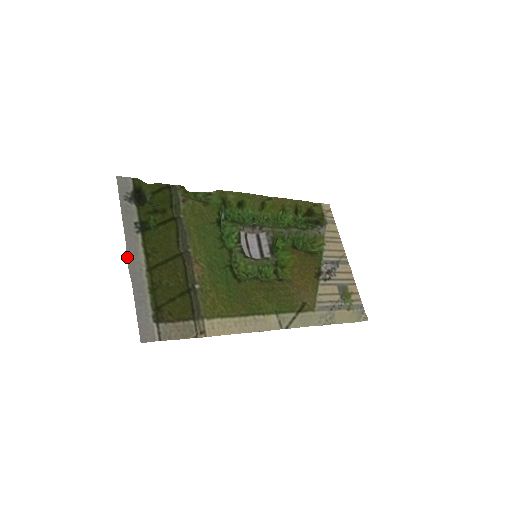
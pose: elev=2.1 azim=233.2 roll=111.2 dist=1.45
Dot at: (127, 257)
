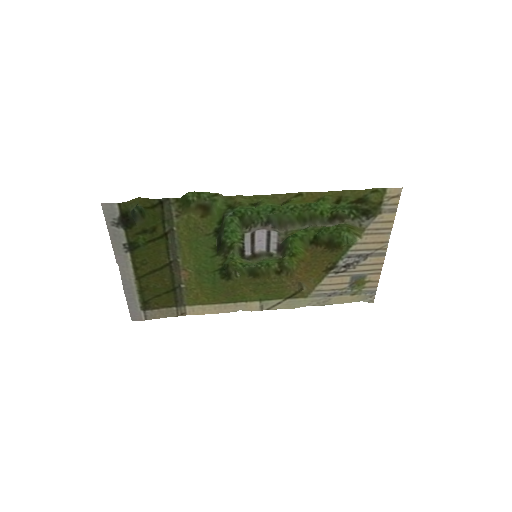
Dot at: (120, 267)
